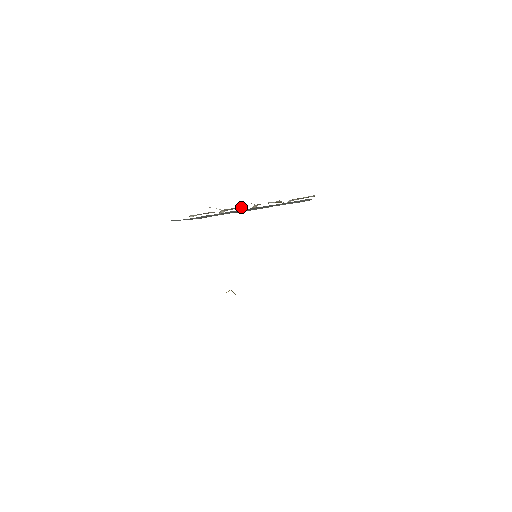
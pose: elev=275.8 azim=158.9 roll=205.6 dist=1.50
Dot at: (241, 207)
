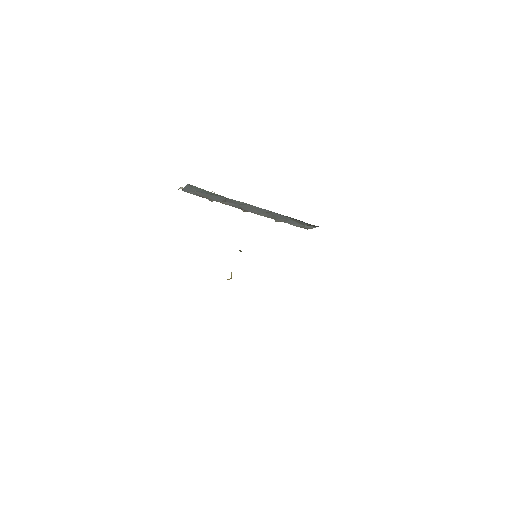
Dot at: occluded
